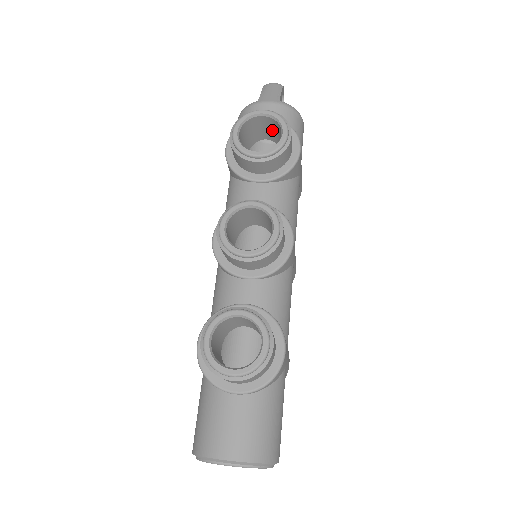
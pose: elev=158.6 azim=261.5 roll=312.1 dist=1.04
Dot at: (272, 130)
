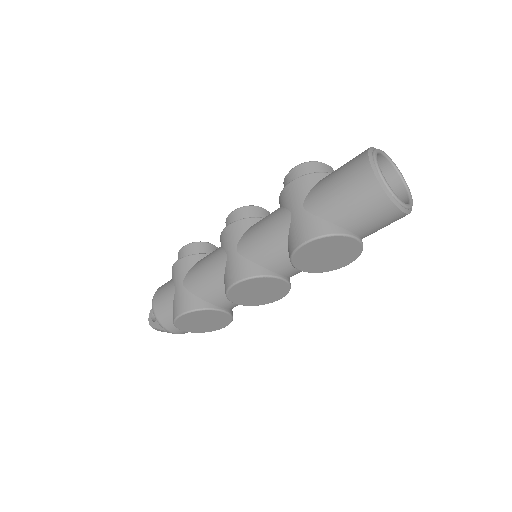
Dot at: occluded
